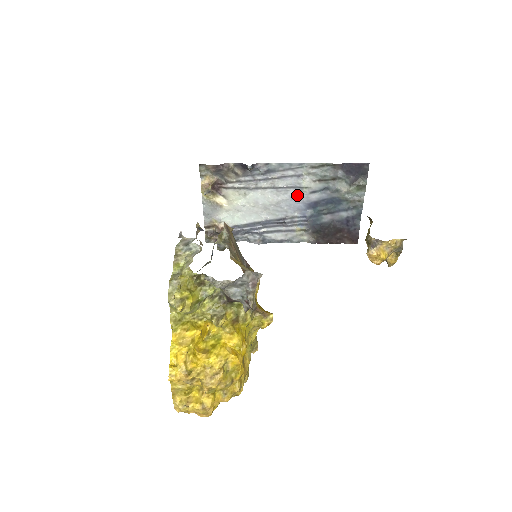
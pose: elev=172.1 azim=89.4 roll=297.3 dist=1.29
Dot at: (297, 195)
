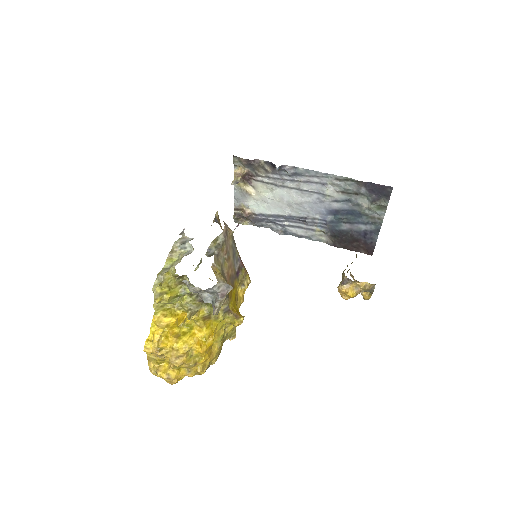
Dot at: (320, 200)
